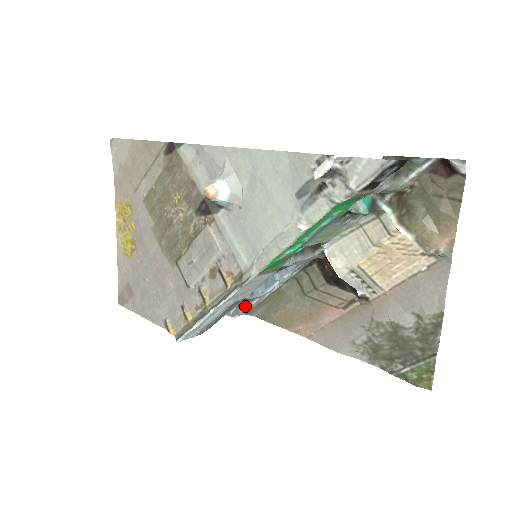
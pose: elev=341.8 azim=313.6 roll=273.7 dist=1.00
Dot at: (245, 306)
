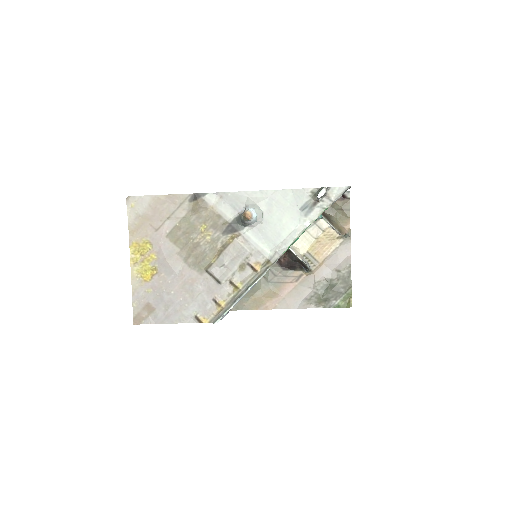
Dot at: occluded
